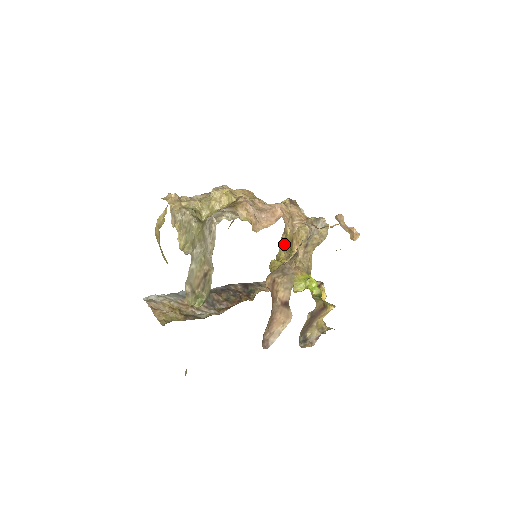
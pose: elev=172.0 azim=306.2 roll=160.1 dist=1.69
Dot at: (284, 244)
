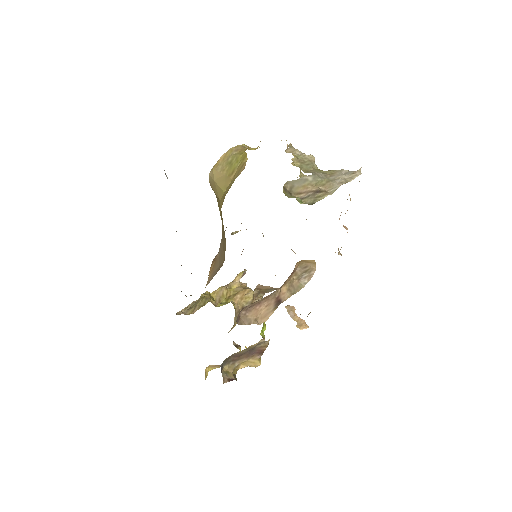
Dot at: (220, 293)
